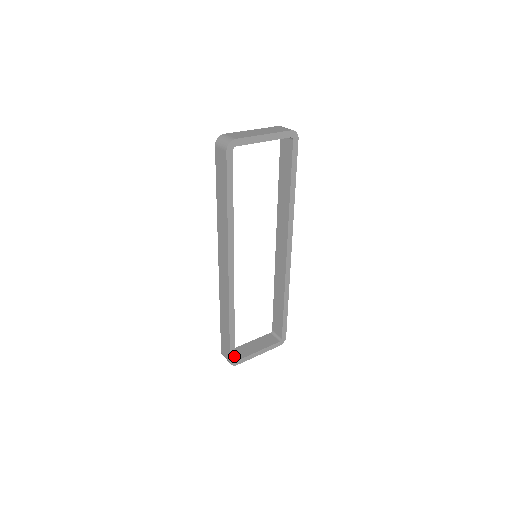
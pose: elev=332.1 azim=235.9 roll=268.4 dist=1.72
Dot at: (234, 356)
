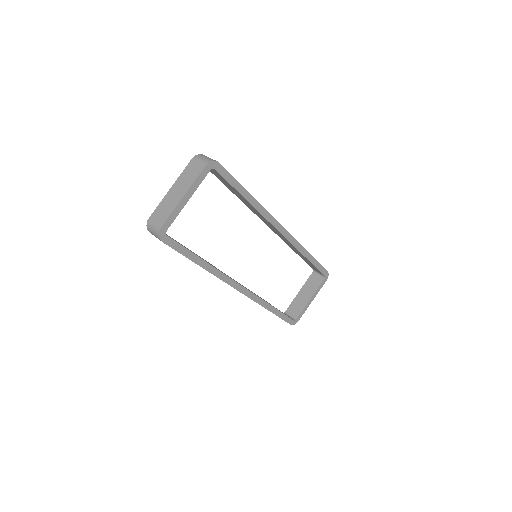
Dot at: (291, 320)
